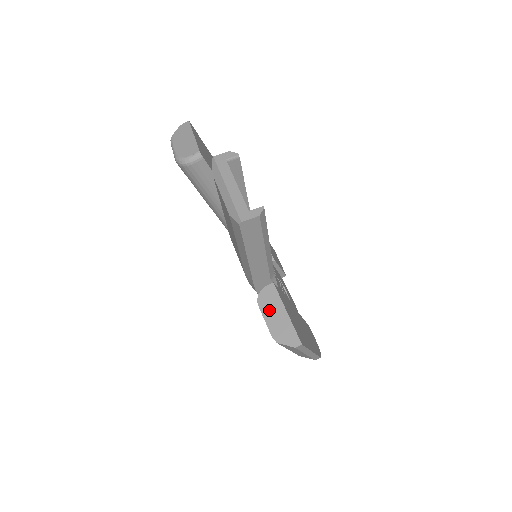
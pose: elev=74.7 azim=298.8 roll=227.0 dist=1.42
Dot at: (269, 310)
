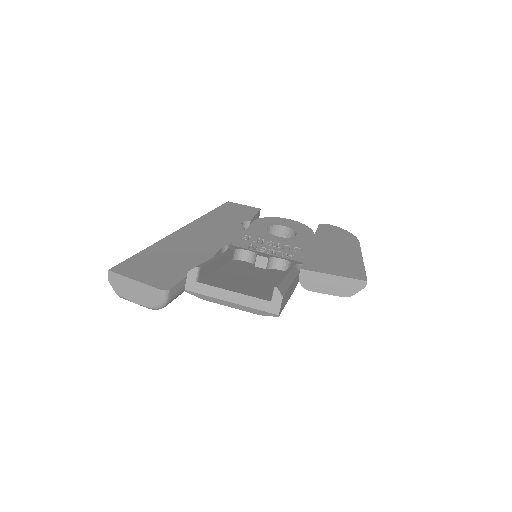
Dot at: (321, 286)
